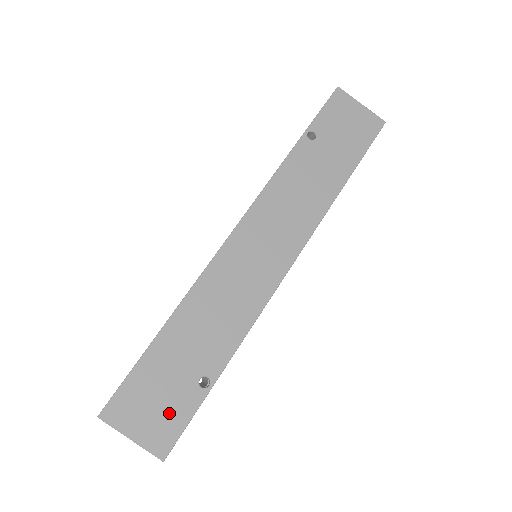
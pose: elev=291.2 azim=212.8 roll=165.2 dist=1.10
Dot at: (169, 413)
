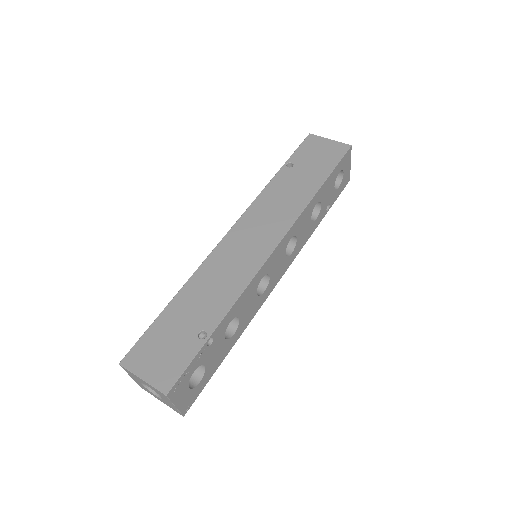
Dot at: (173, 359)
